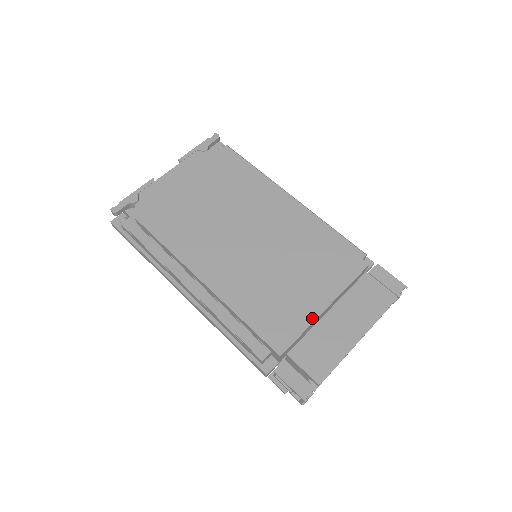
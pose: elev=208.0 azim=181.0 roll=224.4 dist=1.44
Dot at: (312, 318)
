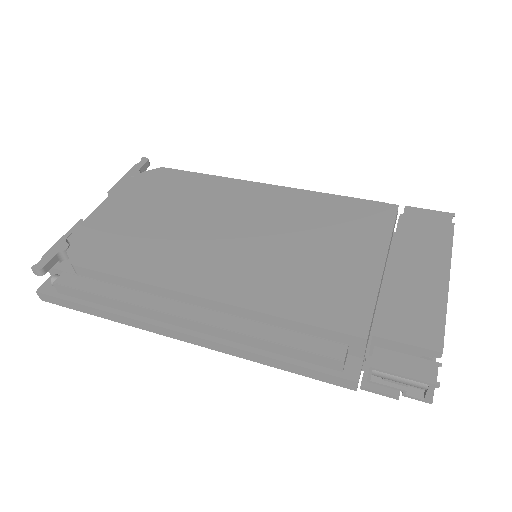
Dot at: (375, 280)
